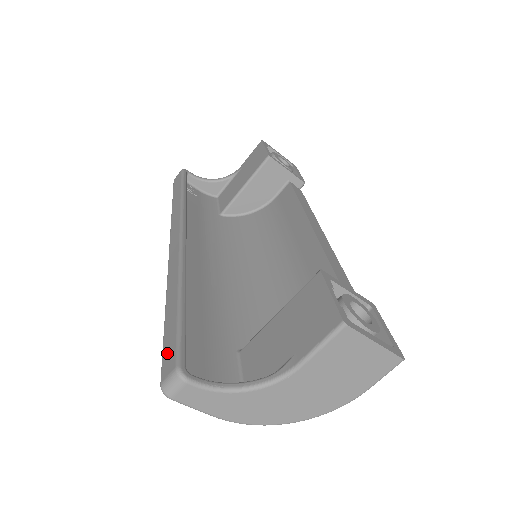
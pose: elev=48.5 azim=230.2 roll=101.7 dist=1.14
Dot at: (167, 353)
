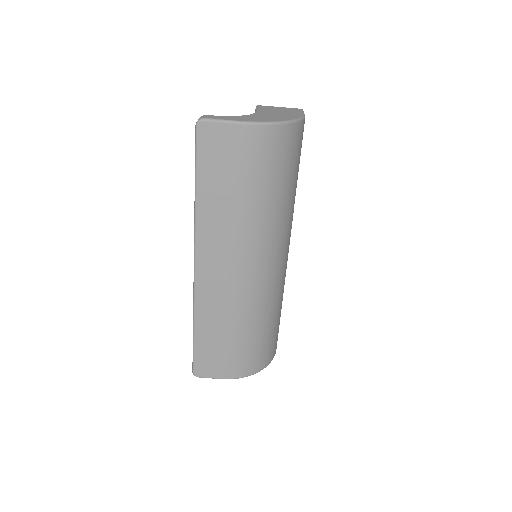
Dot at: occluded
